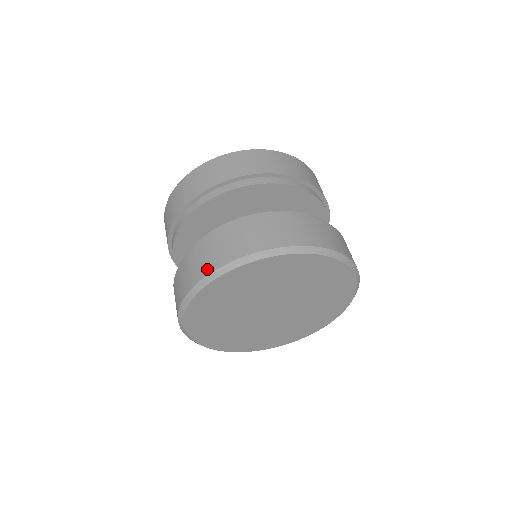
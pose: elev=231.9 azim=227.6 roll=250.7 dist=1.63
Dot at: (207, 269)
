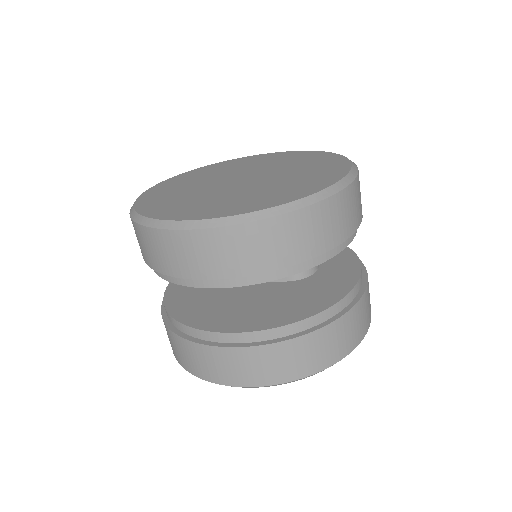
Dot at: (244, 382)
